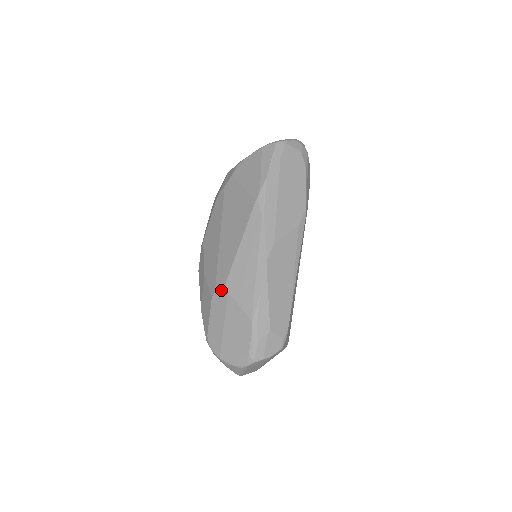
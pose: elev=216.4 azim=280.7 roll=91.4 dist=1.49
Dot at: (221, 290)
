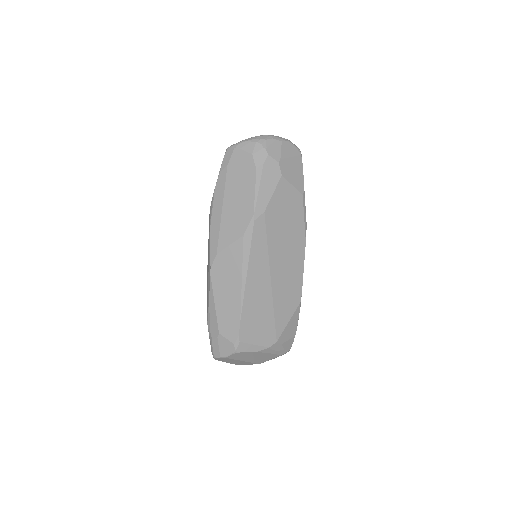
Dot at: occluded
